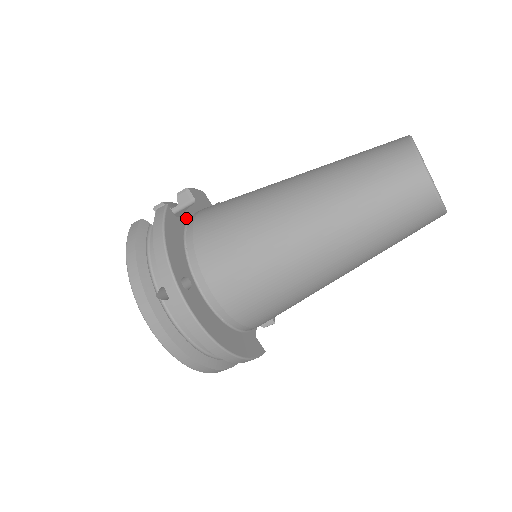
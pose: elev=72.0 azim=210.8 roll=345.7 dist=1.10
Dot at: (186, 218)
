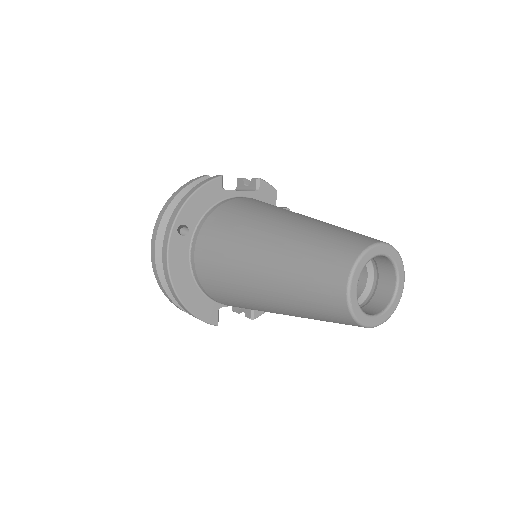
Dot at: (233, 195)
